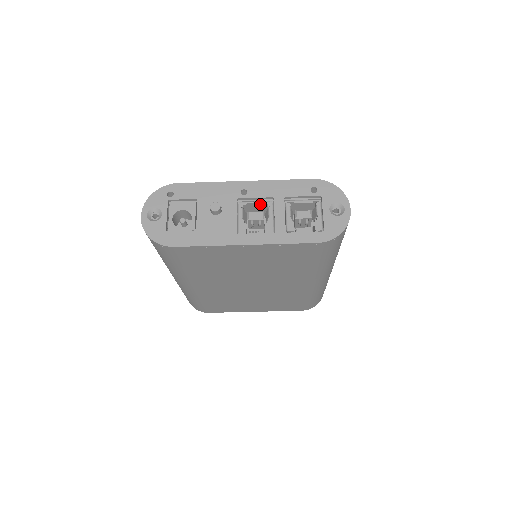
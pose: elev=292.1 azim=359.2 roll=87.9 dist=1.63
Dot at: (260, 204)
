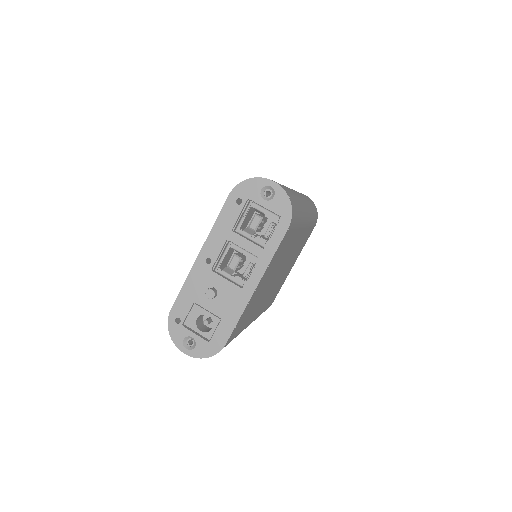
Dot at: (226, 253)
